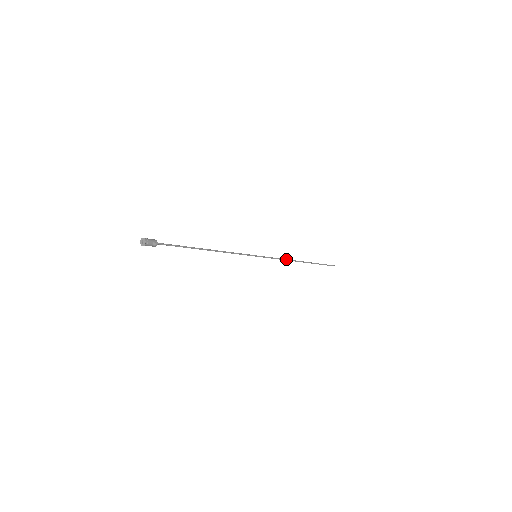
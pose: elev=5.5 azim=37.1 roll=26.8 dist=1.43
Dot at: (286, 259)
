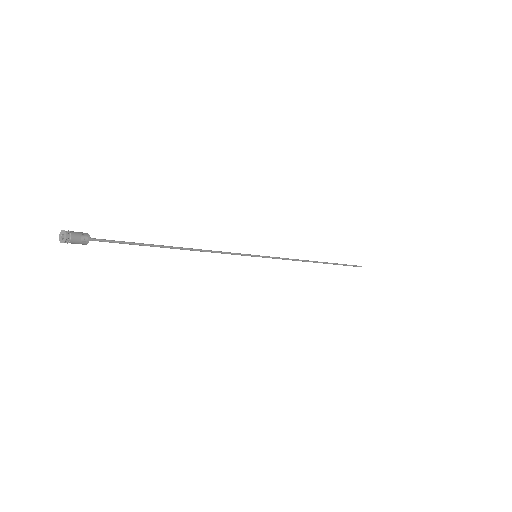
Dot at: (298, 259)
